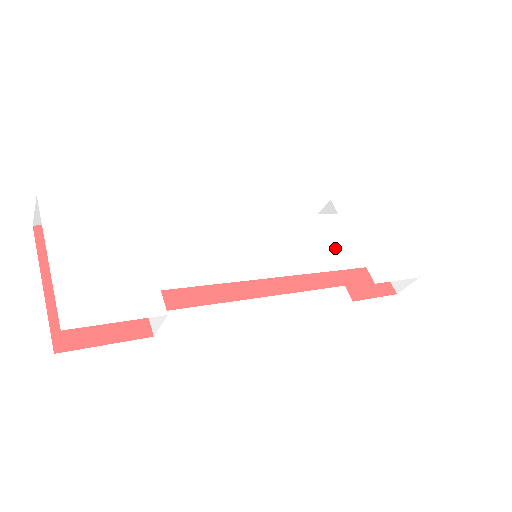
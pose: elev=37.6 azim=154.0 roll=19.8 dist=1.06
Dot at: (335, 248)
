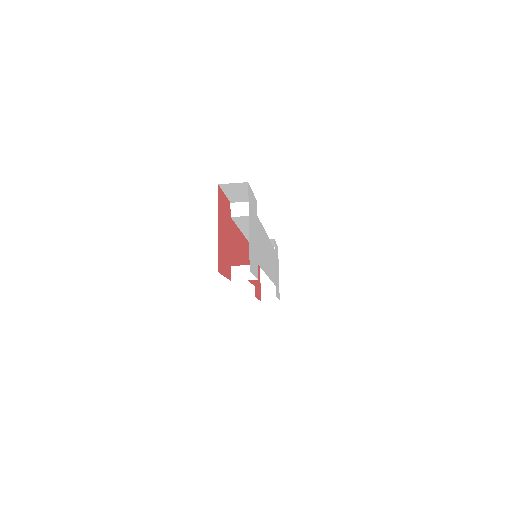
Dot at: occluded
